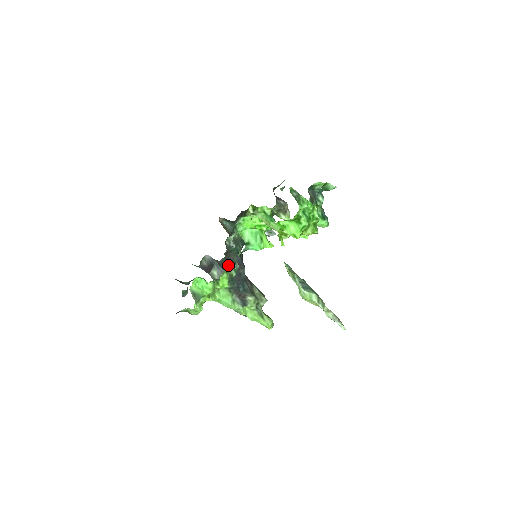
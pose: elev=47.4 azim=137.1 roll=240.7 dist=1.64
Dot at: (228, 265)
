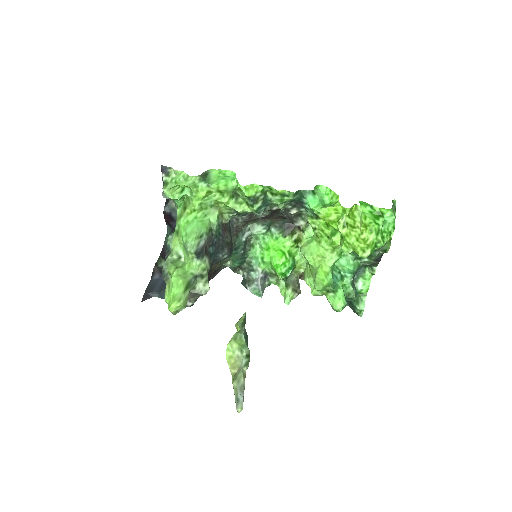
Dot at: (266, 195)
